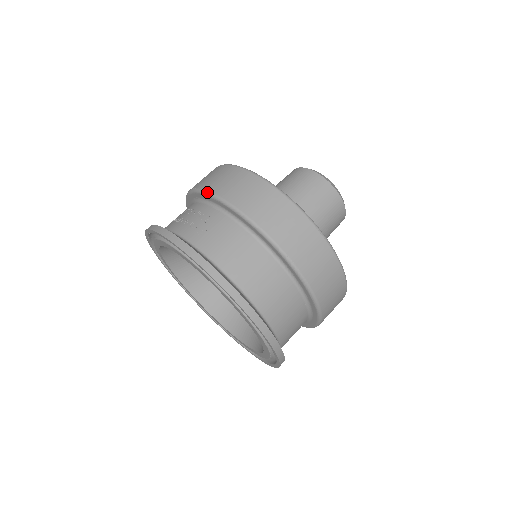
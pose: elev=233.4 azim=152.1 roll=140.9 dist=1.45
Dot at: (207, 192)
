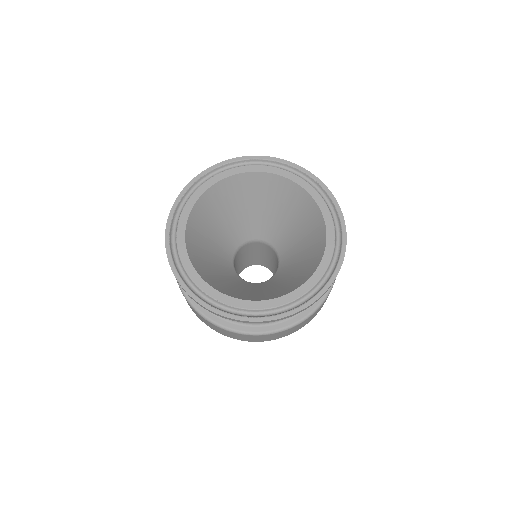
Dot at: occluded
